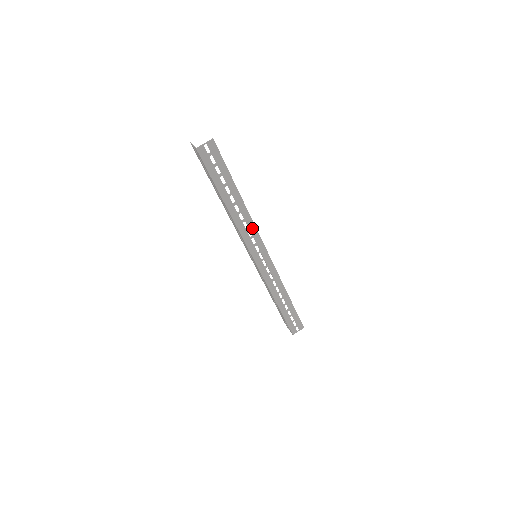
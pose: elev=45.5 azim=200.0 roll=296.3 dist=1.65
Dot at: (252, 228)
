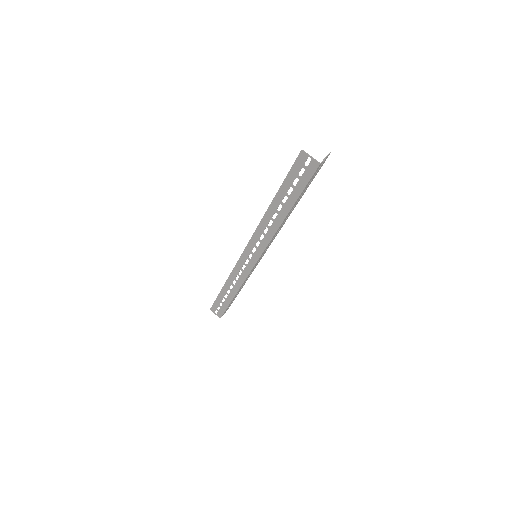
Dot at: (278, 232)
